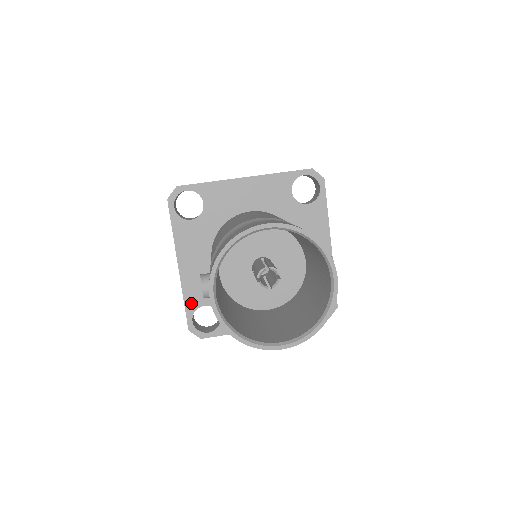
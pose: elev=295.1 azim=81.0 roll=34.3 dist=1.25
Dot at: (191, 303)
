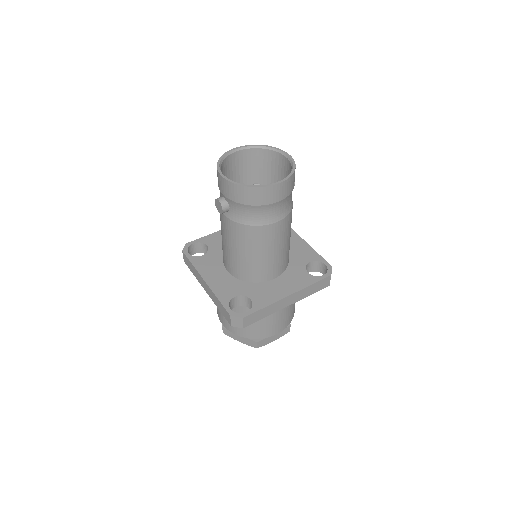
Dot at: (224, 298)
